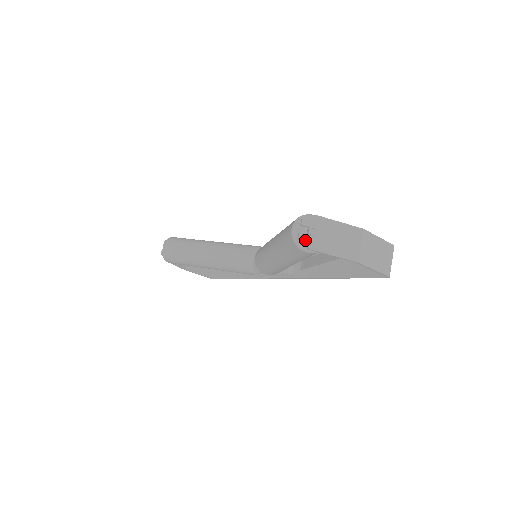
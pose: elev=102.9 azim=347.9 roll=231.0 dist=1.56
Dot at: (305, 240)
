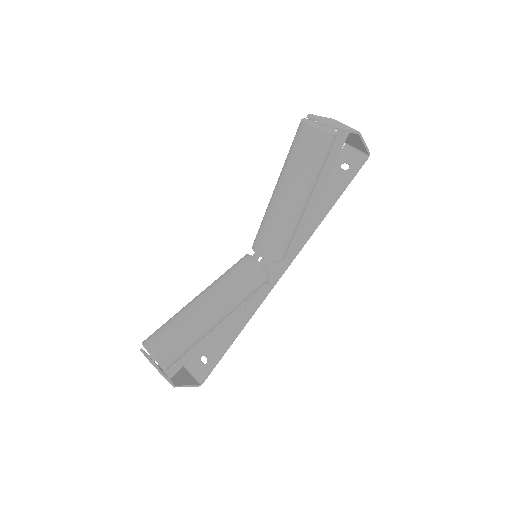
Dot at: (326, 124)
